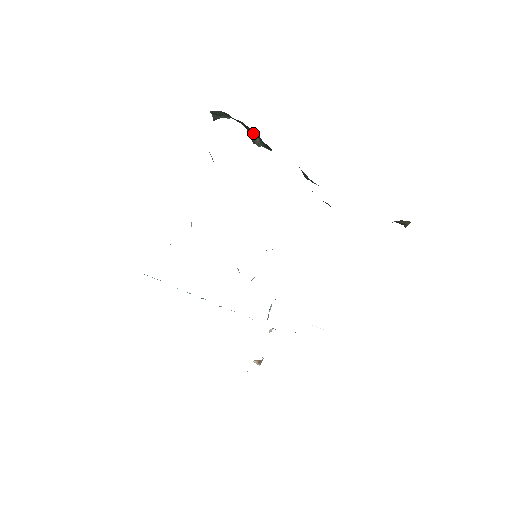
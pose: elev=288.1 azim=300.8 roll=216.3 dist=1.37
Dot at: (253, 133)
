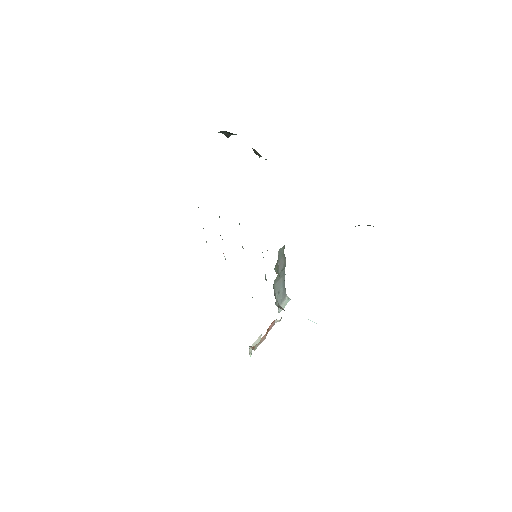
Dot at: occluded
